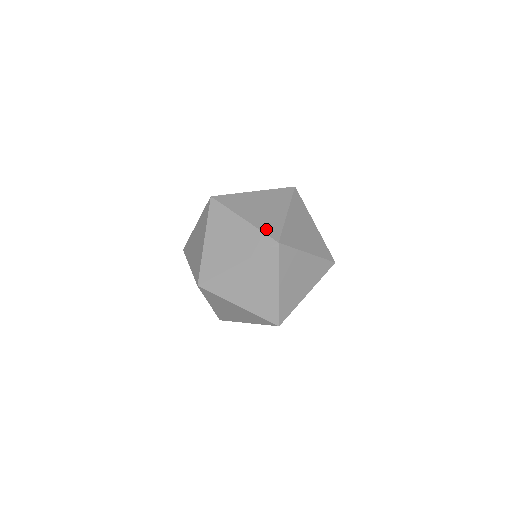
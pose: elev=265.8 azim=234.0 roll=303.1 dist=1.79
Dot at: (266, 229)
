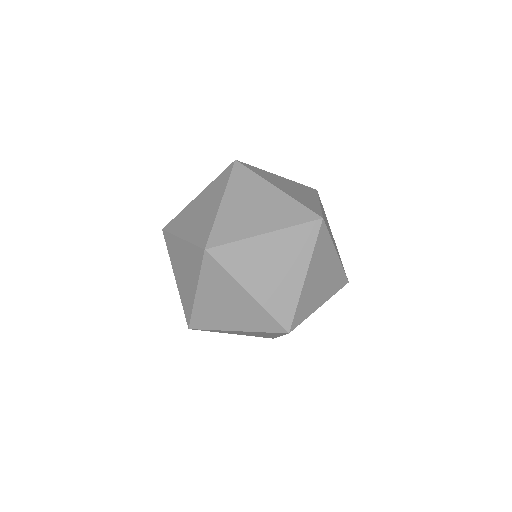
Dot at: (295, 219)
